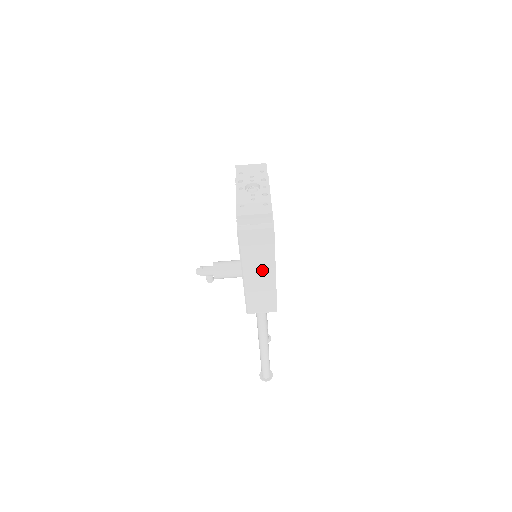
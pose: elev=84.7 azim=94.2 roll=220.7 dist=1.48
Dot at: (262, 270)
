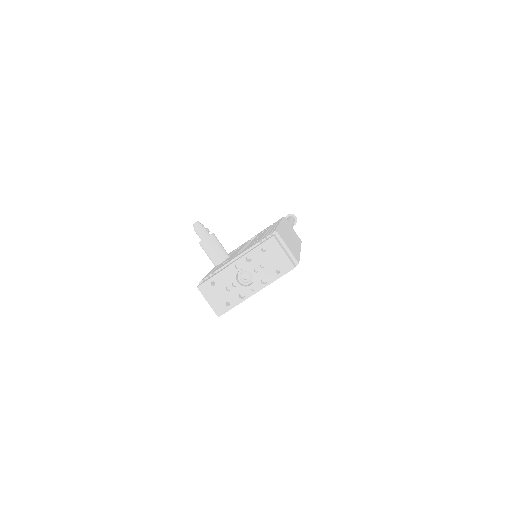
Dot at: occluded
